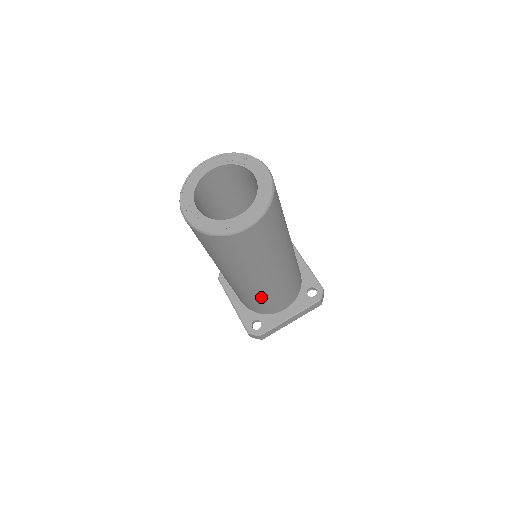
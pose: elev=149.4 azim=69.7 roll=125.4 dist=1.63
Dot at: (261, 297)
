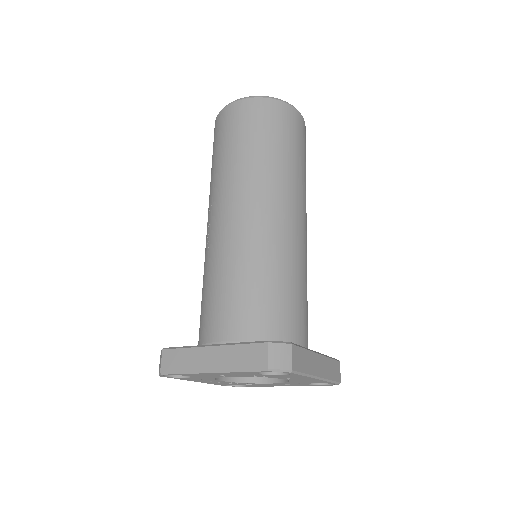
Dot at: (287, 265)
